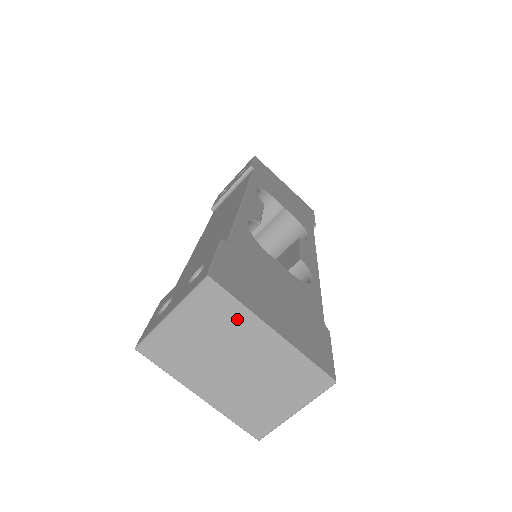
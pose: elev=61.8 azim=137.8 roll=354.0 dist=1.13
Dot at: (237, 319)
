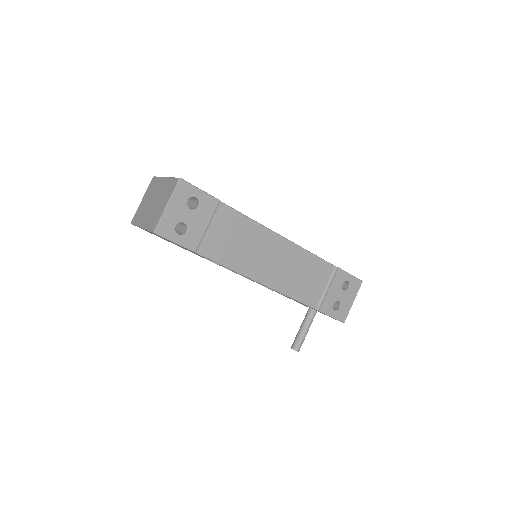
Dot at: (157, 183)
